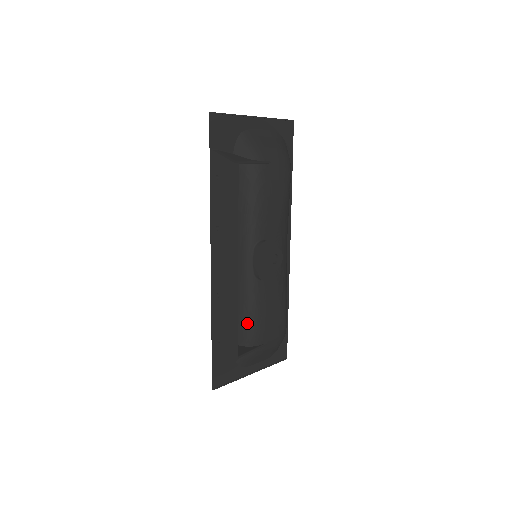
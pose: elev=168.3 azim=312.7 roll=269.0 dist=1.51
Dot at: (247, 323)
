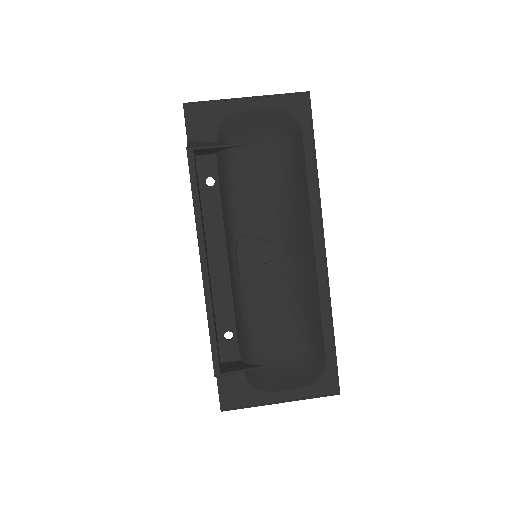
Dot at: (243, 335)
